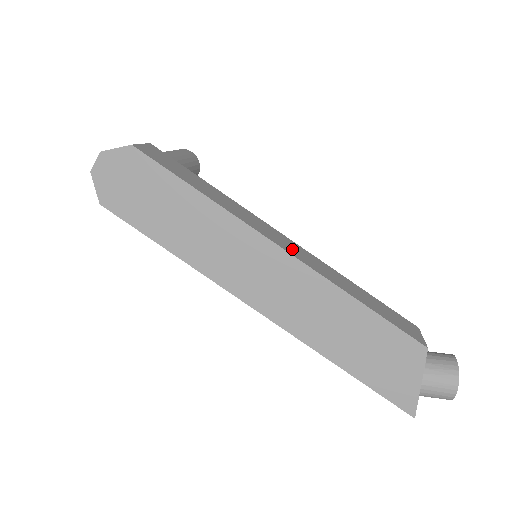
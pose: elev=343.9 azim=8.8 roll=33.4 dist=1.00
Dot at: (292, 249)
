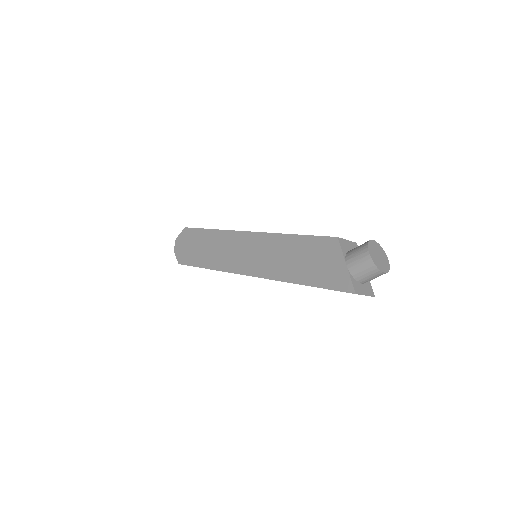
Dot at: occluded
